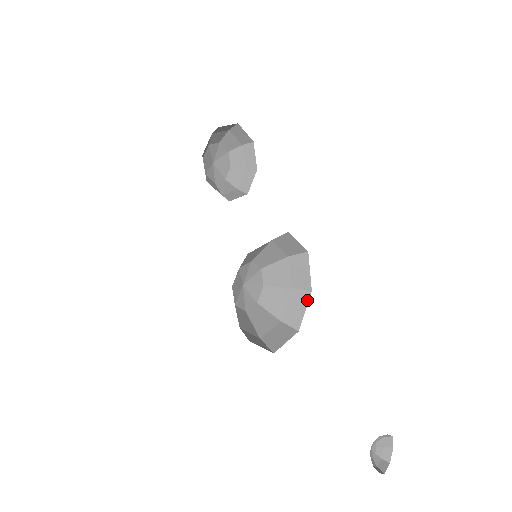
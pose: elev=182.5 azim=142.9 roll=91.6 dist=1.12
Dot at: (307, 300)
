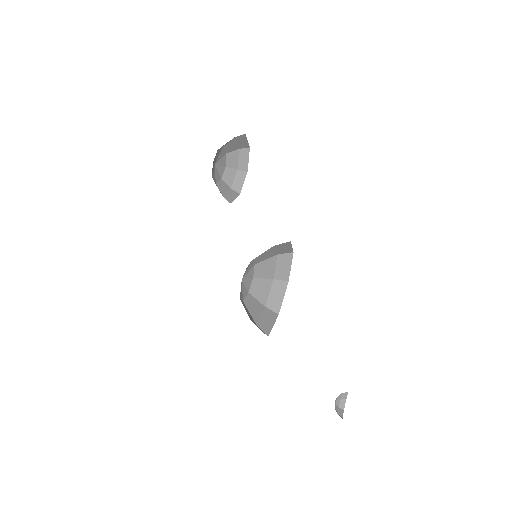
Dot at: (285, 289)
